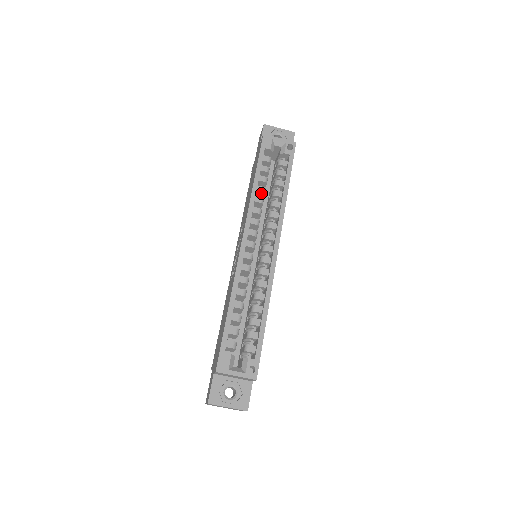
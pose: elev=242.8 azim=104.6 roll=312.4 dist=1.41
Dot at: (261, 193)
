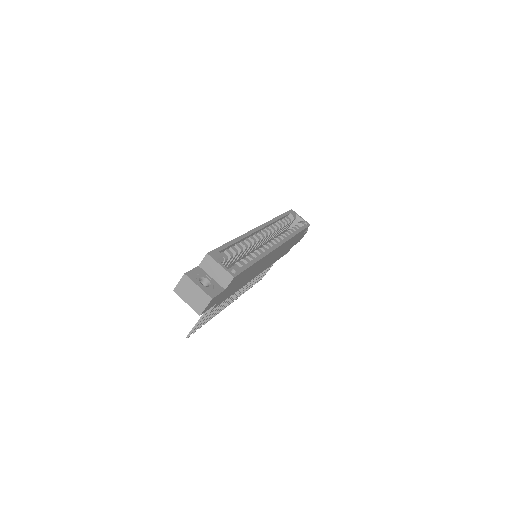
Dot at: (278, 226)
